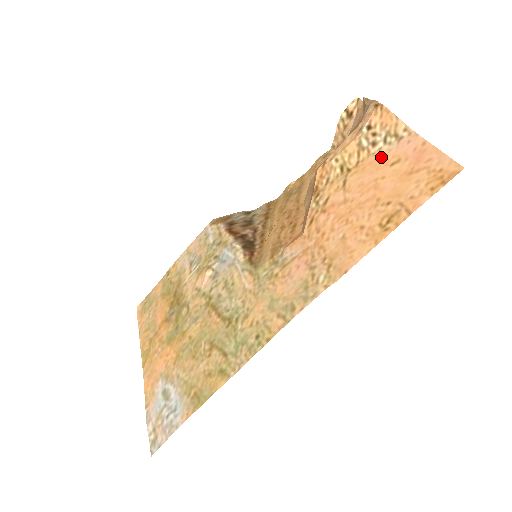
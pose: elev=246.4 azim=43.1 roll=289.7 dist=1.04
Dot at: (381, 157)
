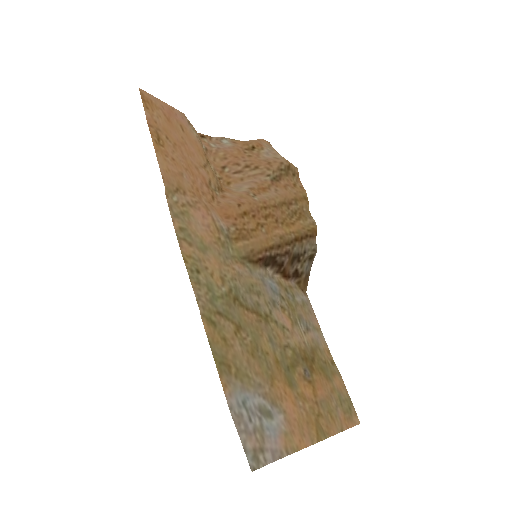
Dot at: (193, 137)
